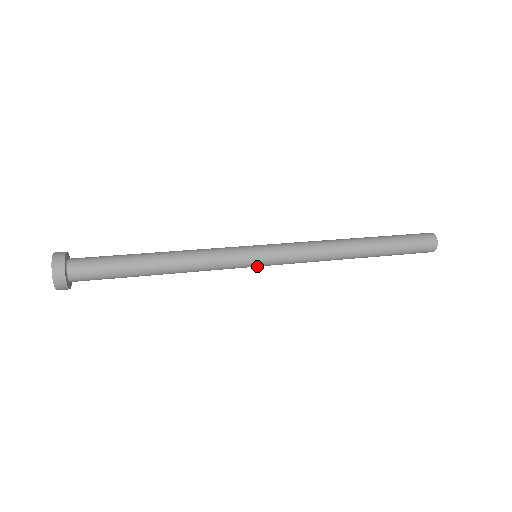
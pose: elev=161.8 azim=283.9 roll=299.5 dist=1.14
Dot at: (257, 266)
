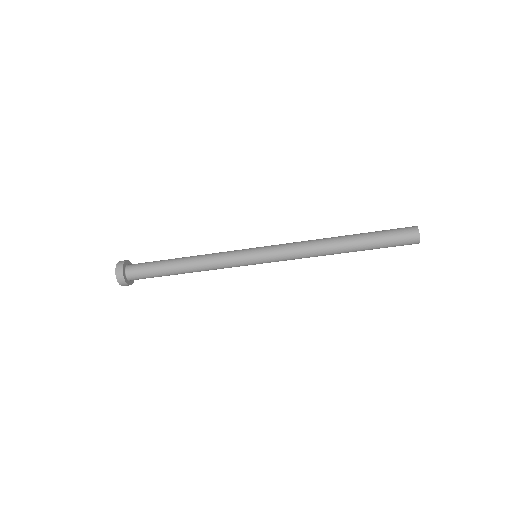
Dot at: (255, 260)
